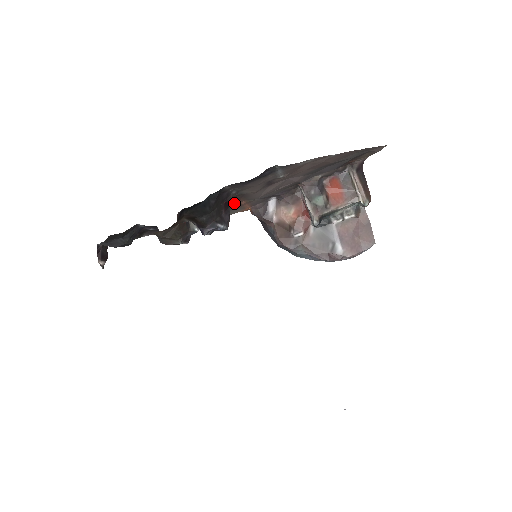
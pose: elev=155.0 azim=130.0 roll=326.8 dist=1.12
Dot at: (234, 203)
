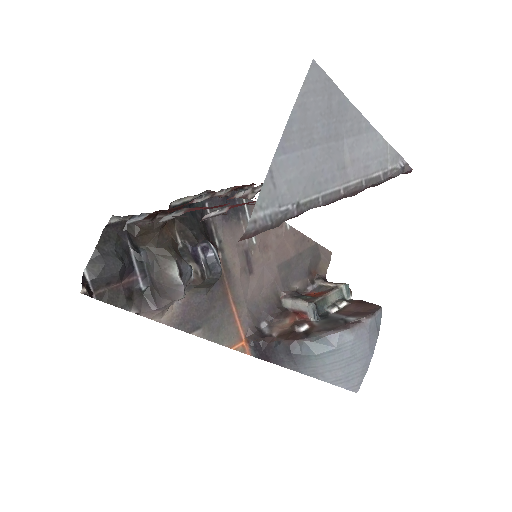
Dot at: (224, 301)
